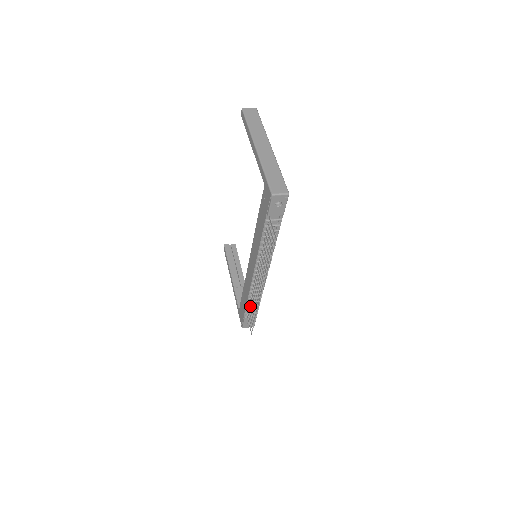
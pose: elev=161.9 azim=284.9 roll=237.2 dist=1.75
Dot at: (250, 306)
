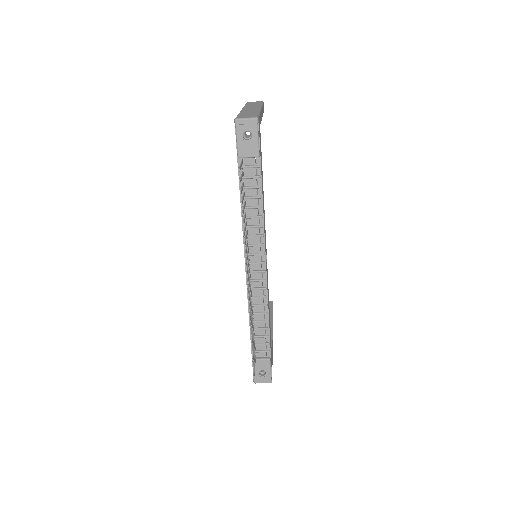
Dot at: (253, 334)
